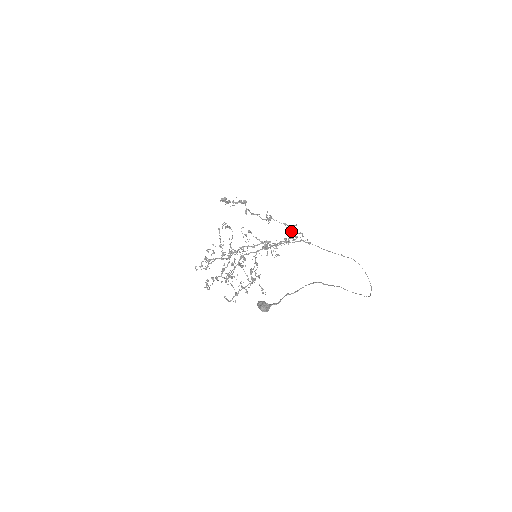
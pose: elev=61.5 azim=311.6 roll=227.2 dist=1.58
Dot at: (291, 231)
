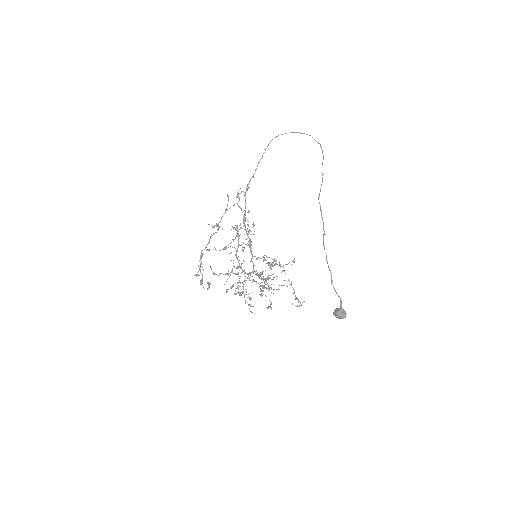
Dot at: occluded
